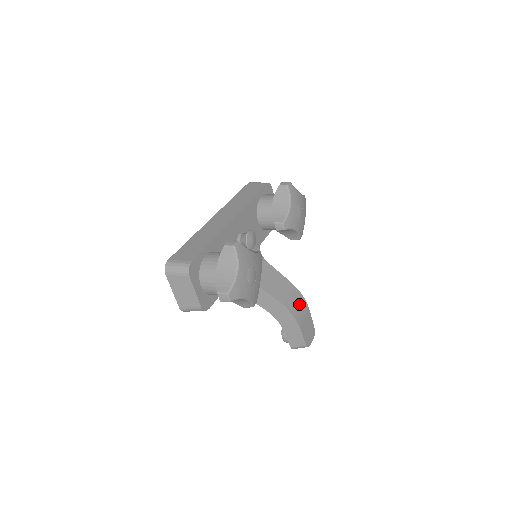
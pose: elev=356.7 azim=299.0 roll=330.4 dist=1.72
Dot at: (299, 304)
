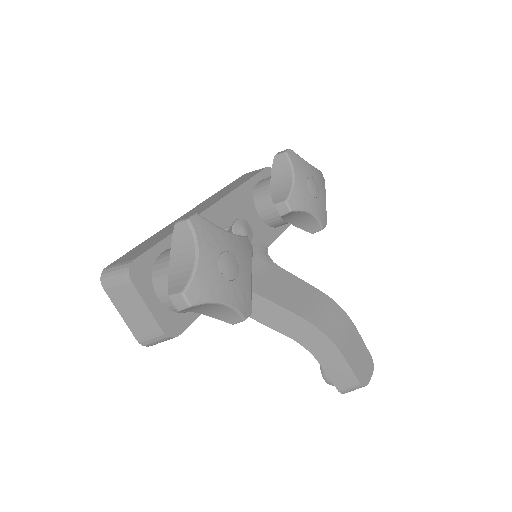
Dot at: (336, 319)
